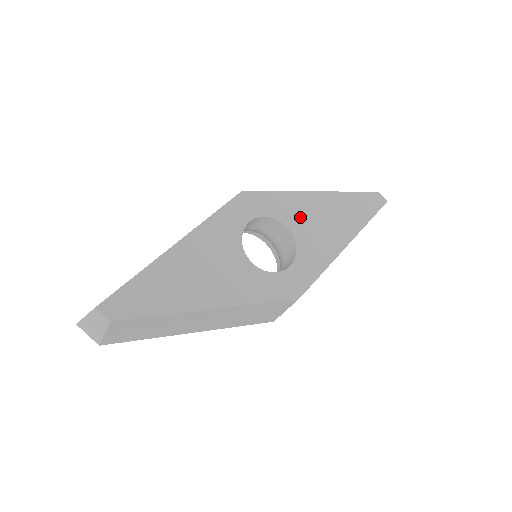
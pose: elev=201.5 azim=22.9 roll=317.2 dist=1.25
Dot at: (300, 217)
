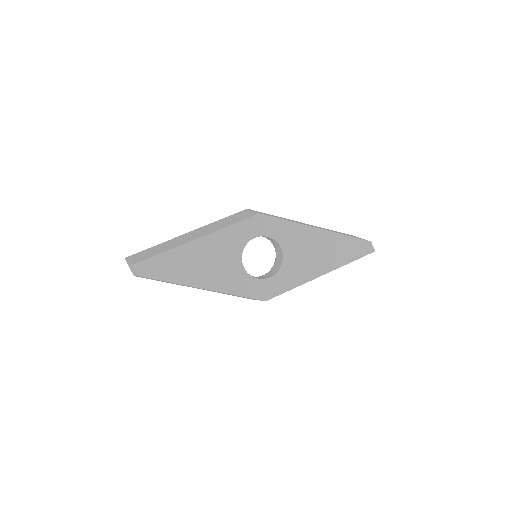
Dot at: (295, 244)
